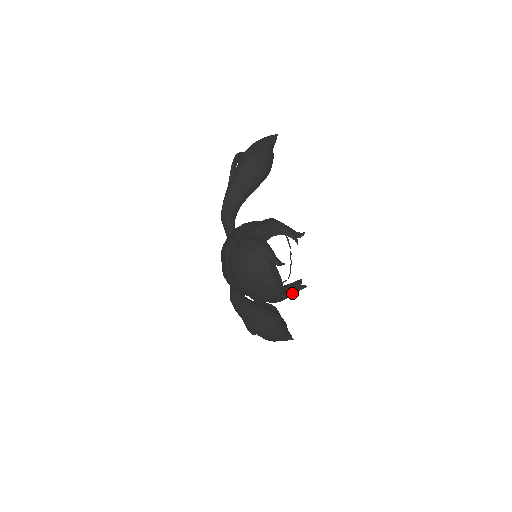
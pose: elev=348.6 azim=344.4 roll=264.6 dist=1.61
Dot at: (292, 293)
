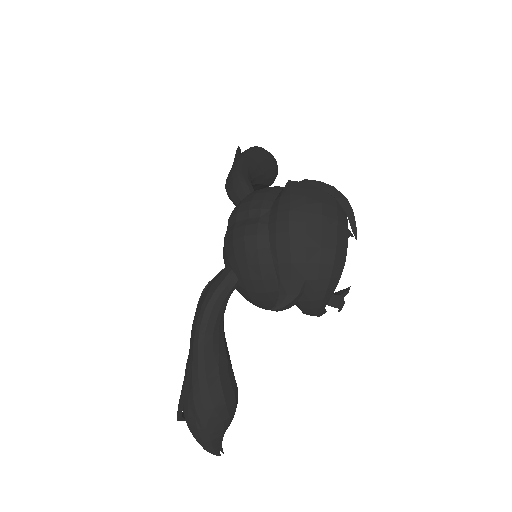
Dot at: (323, 311)
